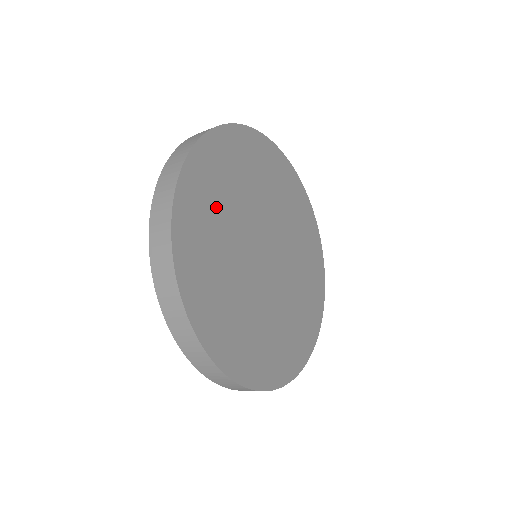
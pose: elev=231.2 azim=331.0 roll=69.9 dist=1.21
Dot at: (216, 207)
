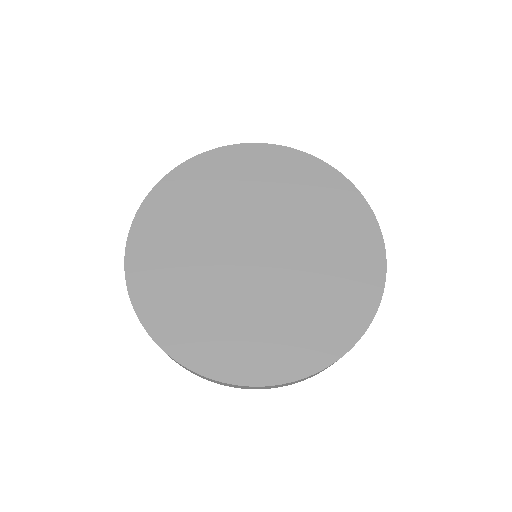
Dot at: (174, 263)
